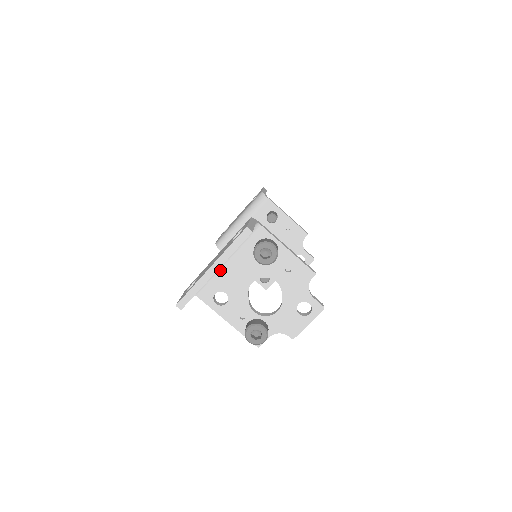
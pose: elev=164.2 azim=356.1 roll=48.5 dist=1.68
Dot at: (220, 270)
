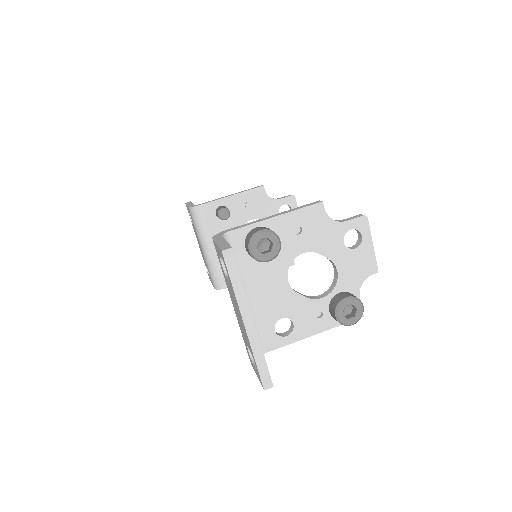
Dot at: (251, 310)
